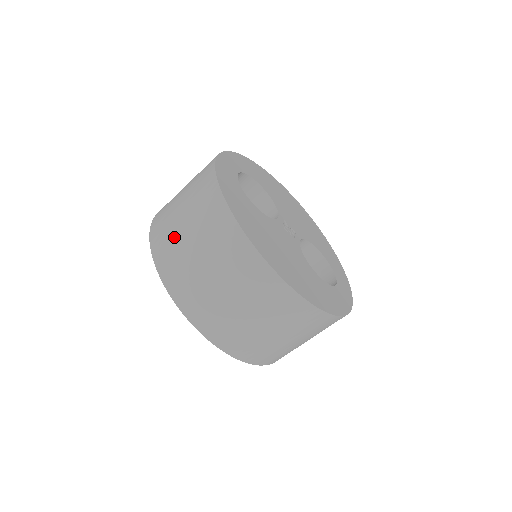
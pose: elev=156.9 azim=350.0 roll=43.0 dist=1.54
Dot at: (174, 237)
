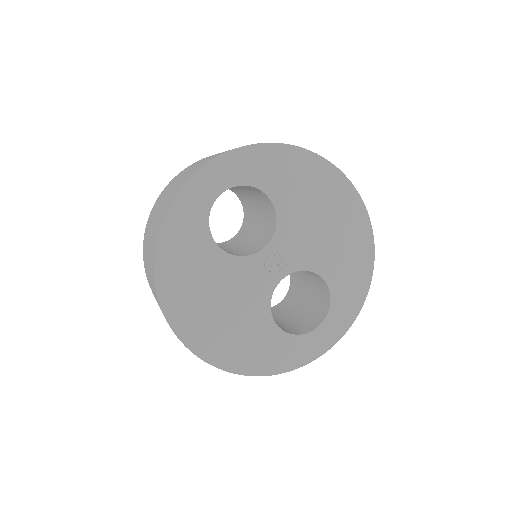
Dot at: (147, 239)
